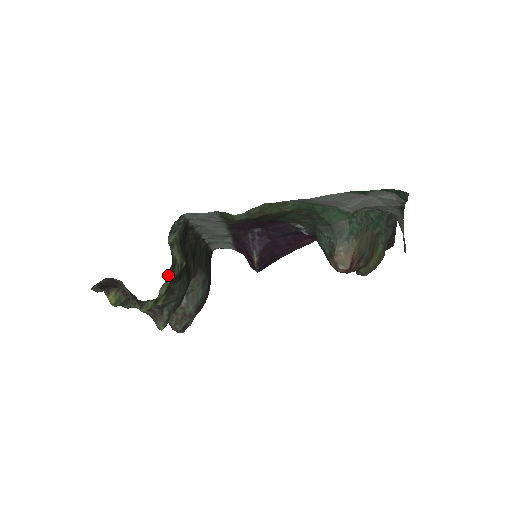
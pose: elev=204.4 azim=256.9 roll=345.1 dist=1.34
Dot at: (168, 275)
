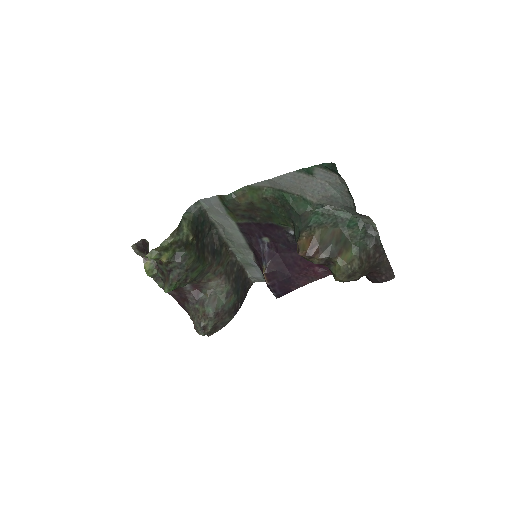
Dot at: (172, 234)
